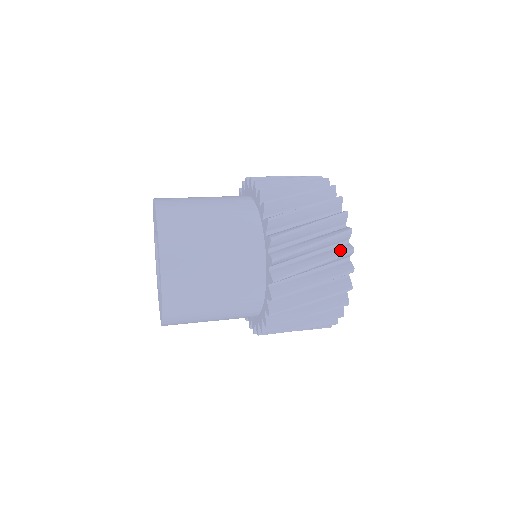
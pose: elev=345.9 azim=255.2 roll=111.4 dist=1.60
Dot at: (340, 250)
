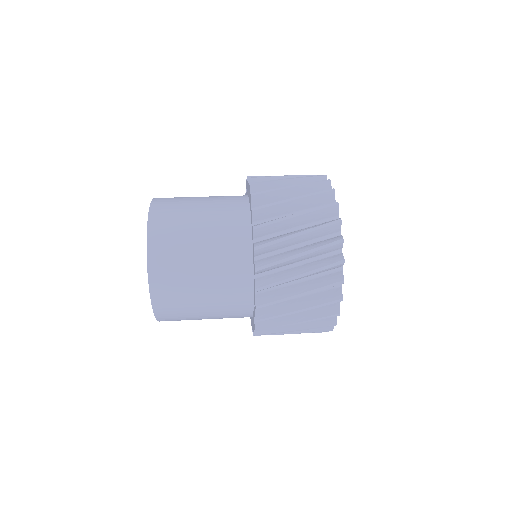
Dot at: (328, 297)
